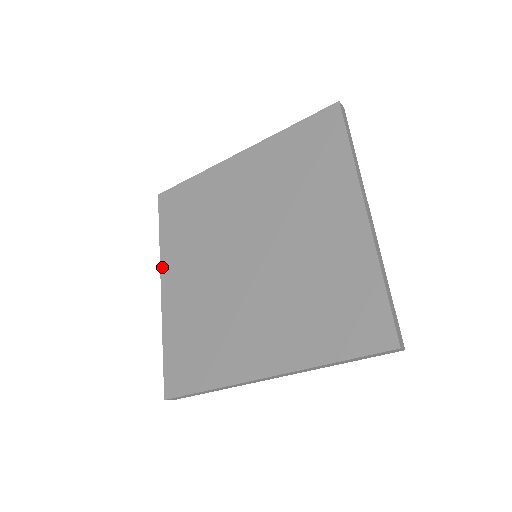
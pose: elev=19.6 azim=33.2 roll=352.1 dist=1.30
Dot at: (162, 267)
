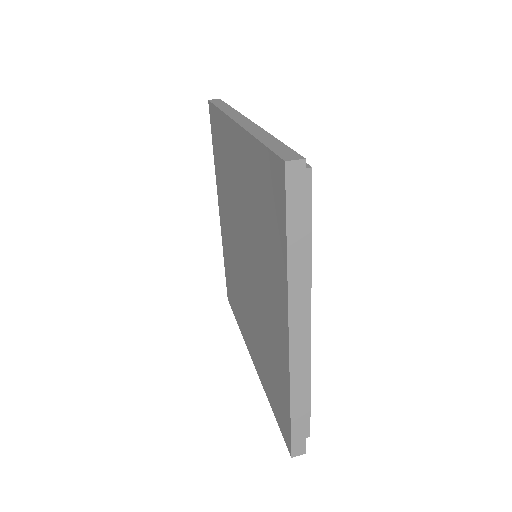
Dot at: (217, 192)
